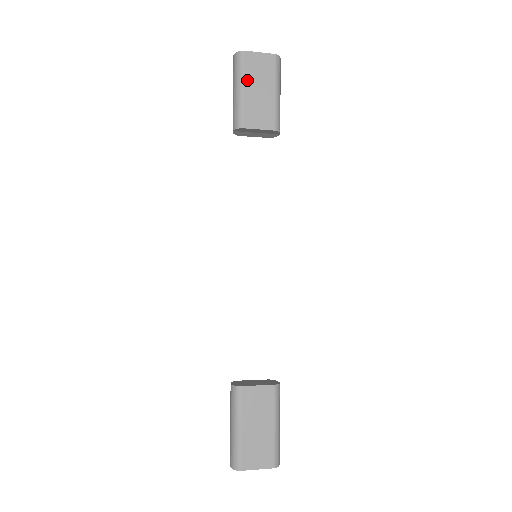
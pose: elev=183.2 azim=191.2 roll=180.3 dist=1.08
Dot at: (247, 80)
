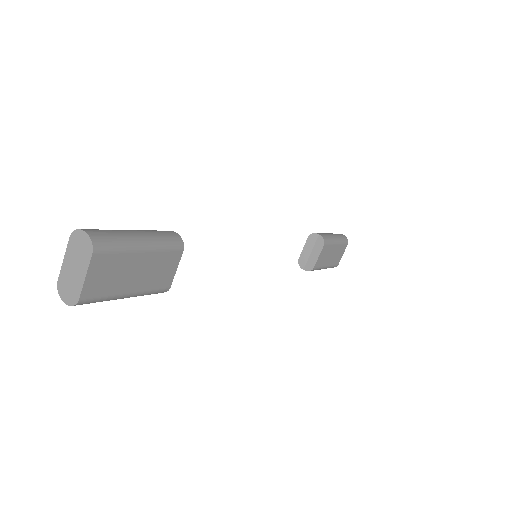
Dot at: (120, 290)
